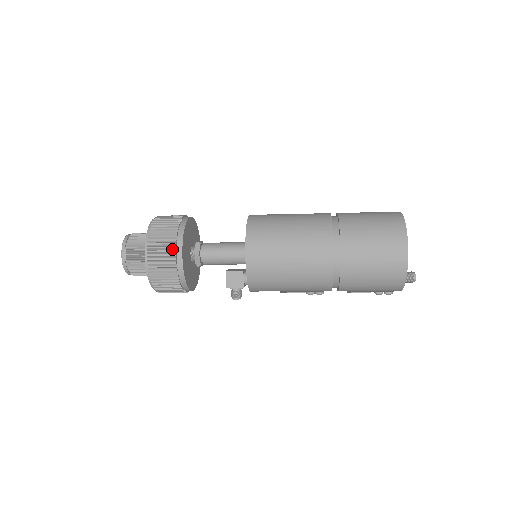
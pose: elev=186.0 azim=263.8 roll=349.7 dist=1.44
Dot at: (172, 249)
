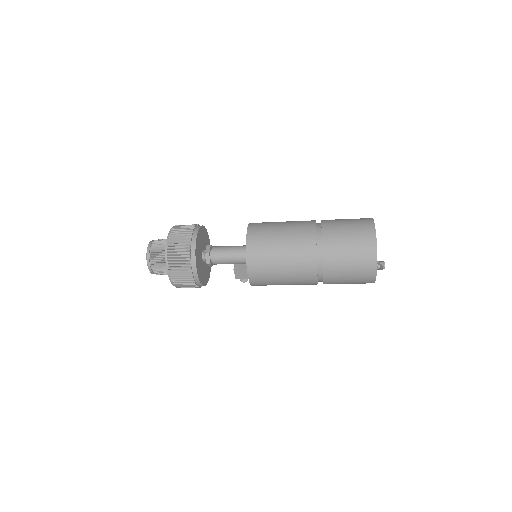
Dot at: (189, 274)
